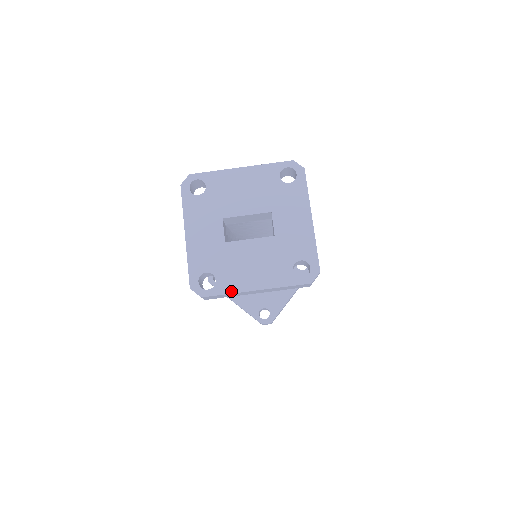
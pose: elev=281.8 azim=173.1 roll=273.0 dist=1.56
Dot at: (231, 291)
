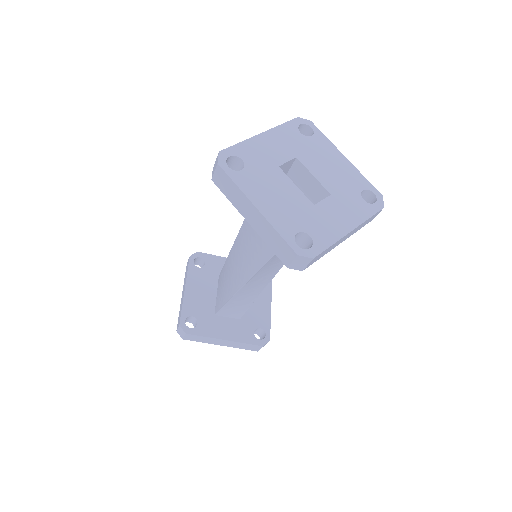
Dot at: (241, 186)
